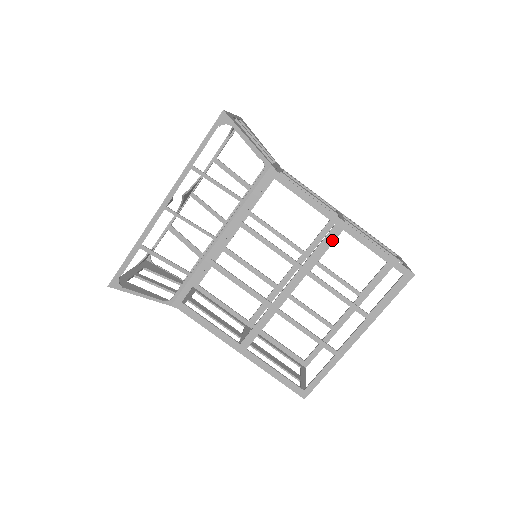
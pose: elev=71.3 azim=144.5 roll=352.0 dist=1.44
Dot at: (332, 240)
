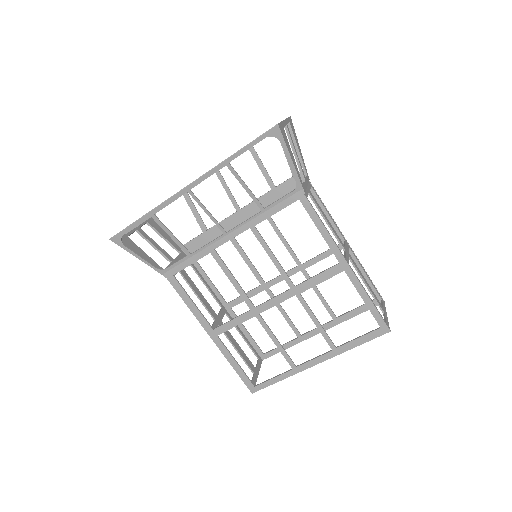
Dot at: (331, 275)
